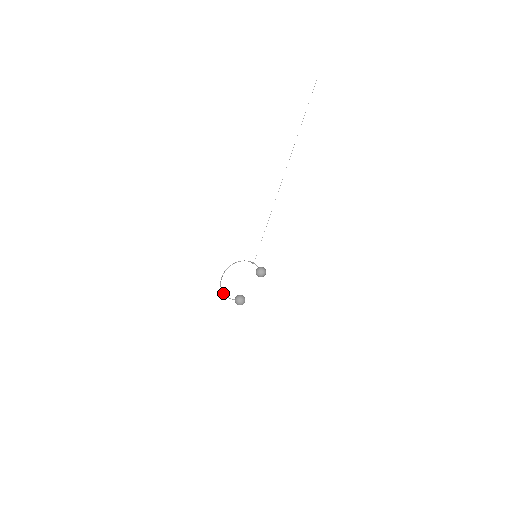
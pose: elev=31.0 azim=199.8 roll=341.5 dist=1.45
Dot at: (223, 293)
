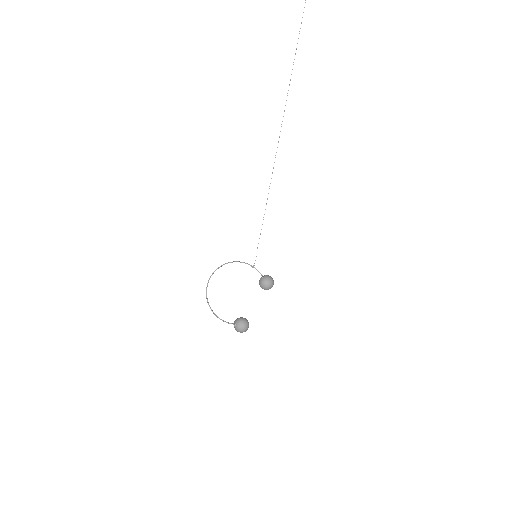
Dot at: (214, 313)
